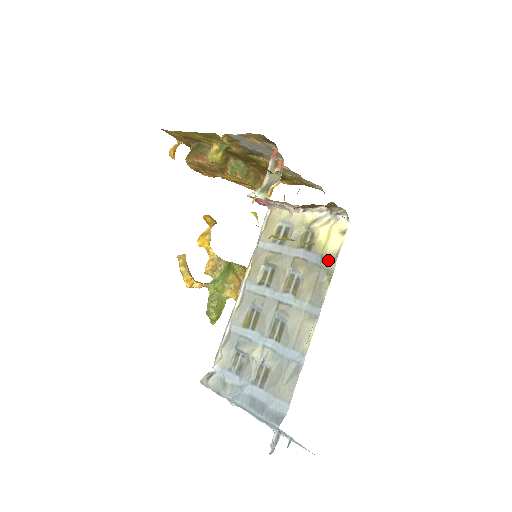
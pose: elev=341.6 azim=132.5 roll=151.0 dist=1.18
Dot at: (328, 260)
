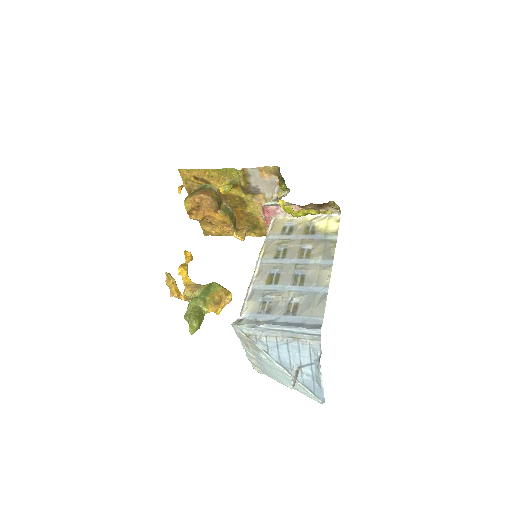
Dot at: (331, 235)
